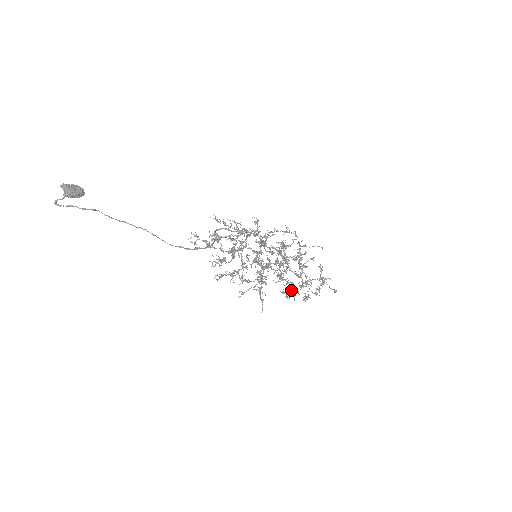
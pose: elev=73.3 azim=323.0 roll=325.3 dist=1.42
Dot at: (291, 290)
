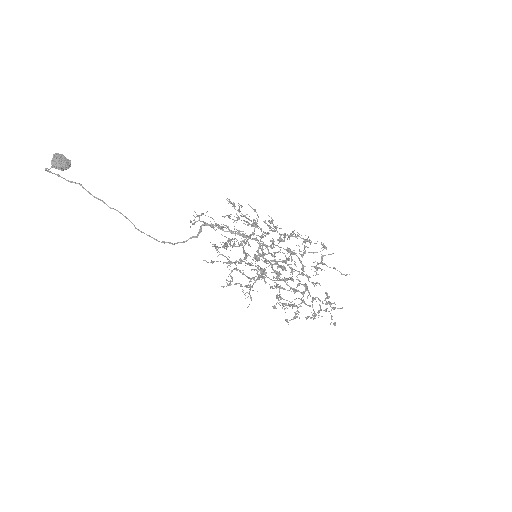
Dot at: occluded
